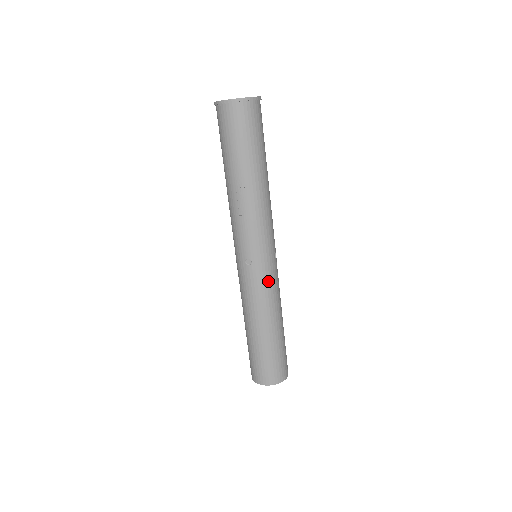
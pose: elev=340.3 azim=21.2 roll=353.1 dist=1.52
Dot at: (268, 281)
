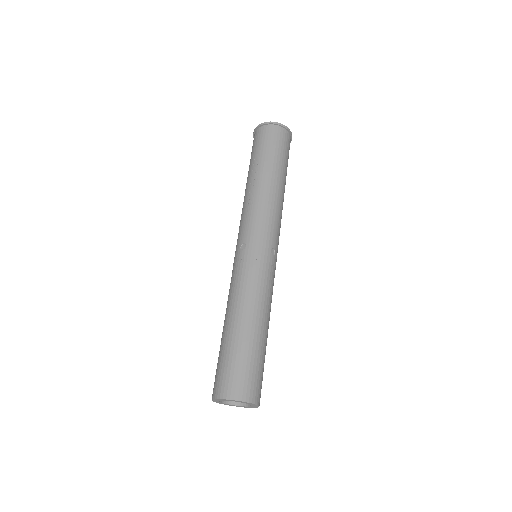
Dot at: (258, 269)
